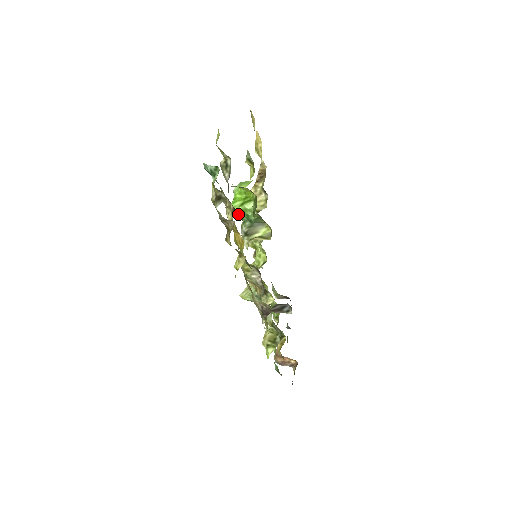
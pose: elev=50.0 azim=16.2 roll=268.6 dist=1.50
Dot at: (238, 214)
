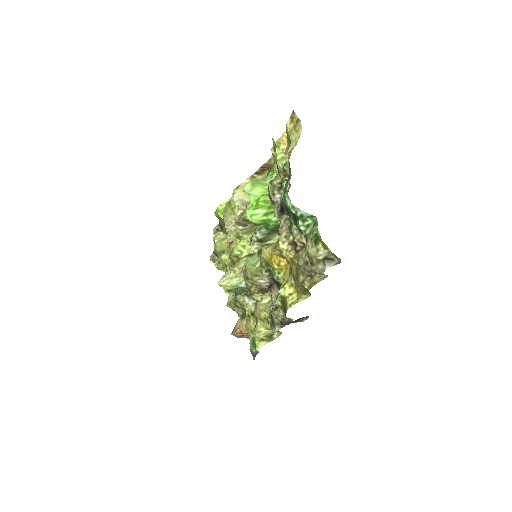
Dot at: (259, 222)
